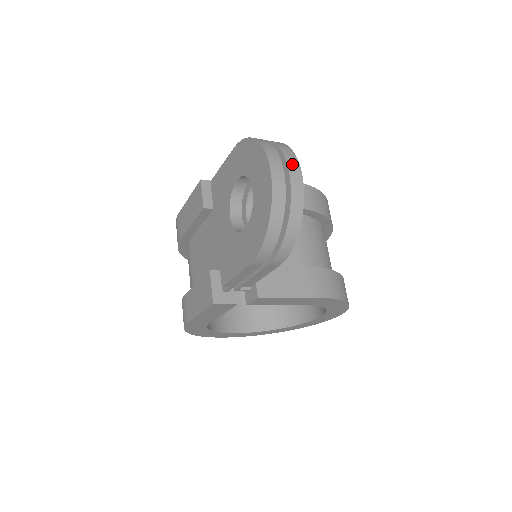
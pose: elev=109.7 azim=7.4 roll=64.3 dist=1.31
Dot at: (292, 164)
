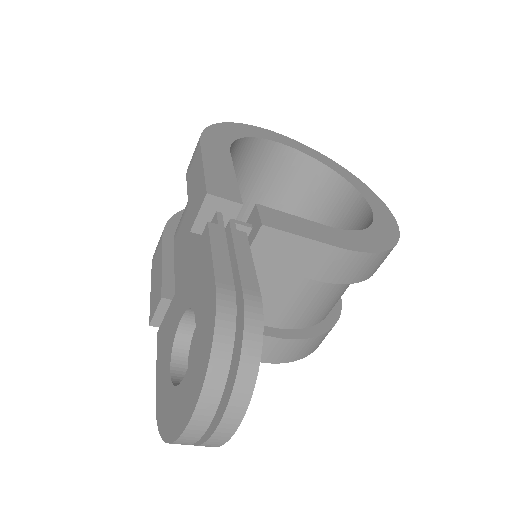
Dot at: (228, 422)
